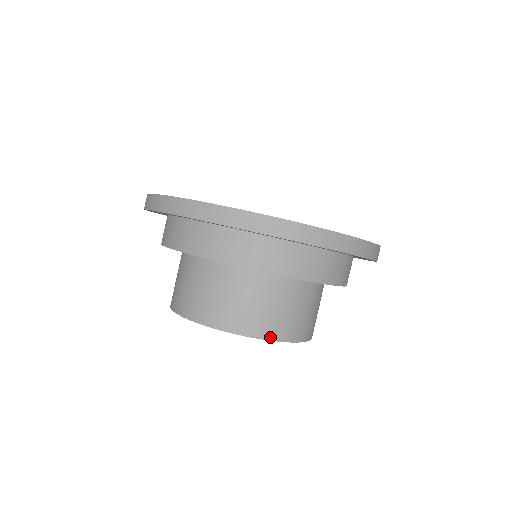
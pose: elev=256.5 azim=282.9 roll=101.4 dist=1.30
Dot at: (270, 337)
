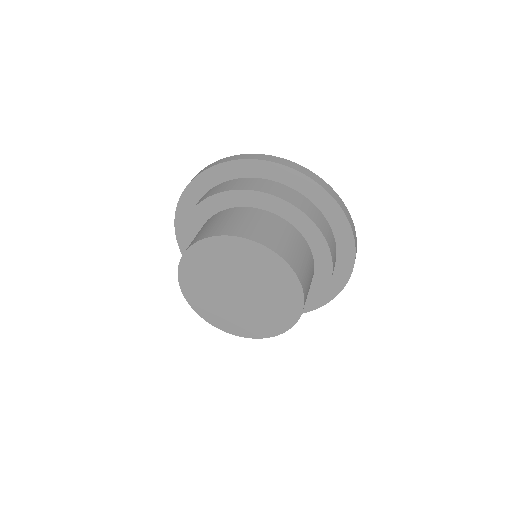
Dot at: (288, 261)
